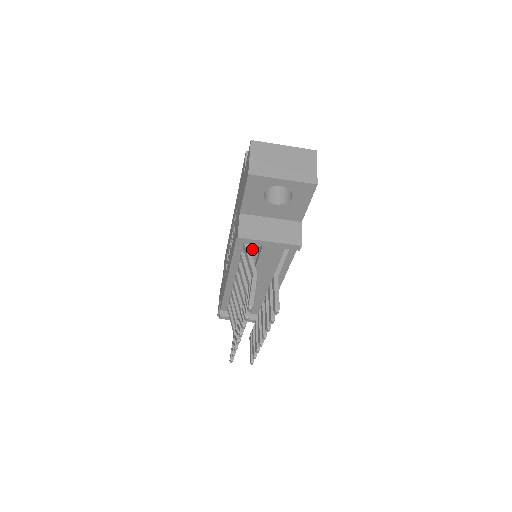
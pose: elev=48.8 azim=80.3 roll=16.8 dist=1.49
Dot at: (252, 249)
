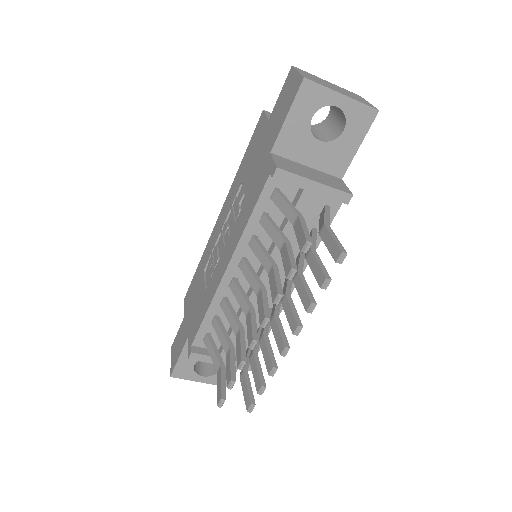
Dot at: occluded
